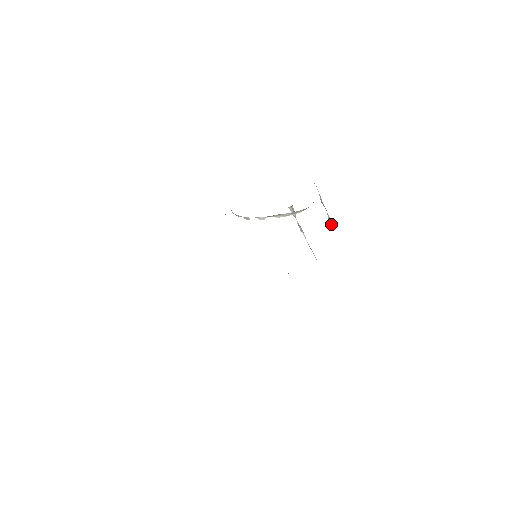
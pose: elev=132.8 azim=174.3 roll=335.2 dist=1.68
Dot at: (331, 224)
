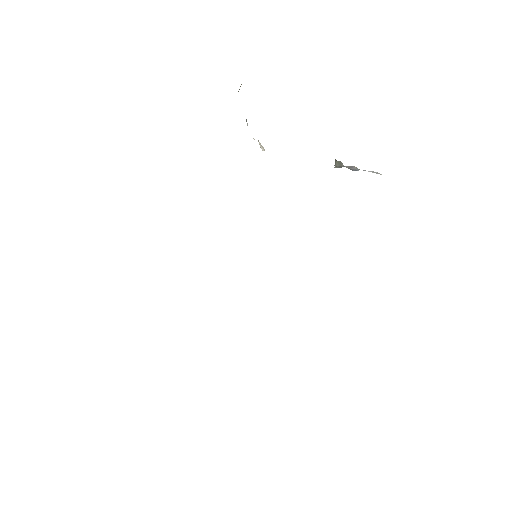
Dot at: occluded
